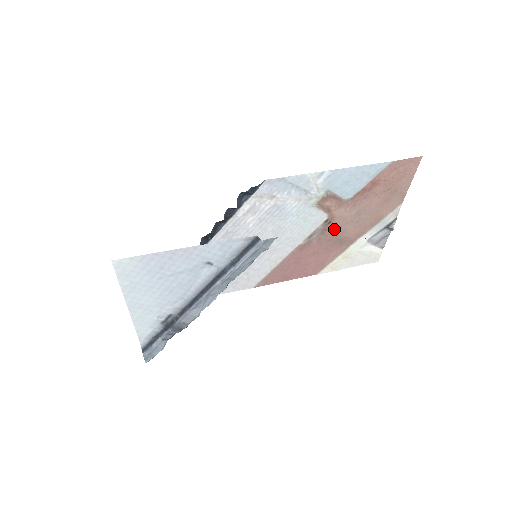
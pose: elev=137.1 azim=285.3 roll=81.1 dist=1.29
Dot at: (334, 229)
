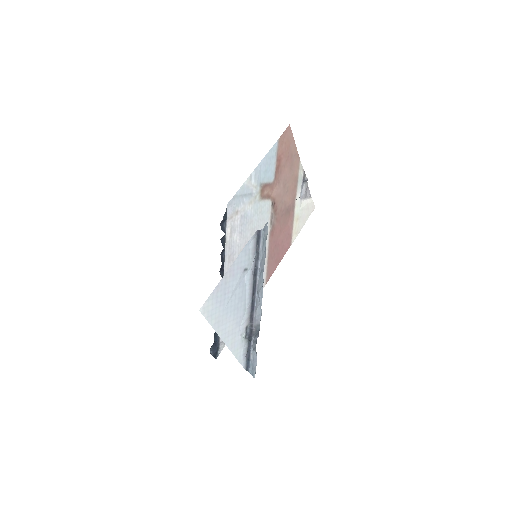
Dot at: (279, 206)
